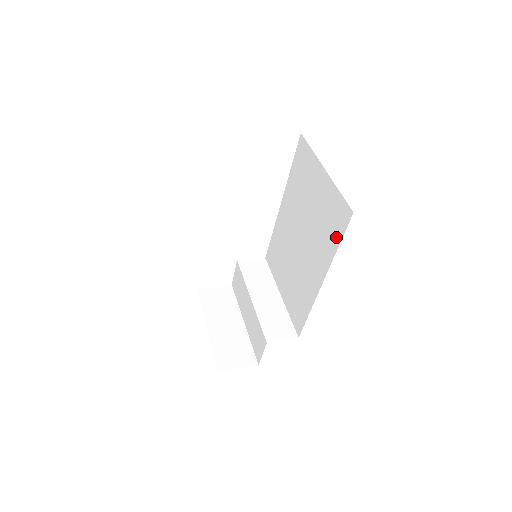
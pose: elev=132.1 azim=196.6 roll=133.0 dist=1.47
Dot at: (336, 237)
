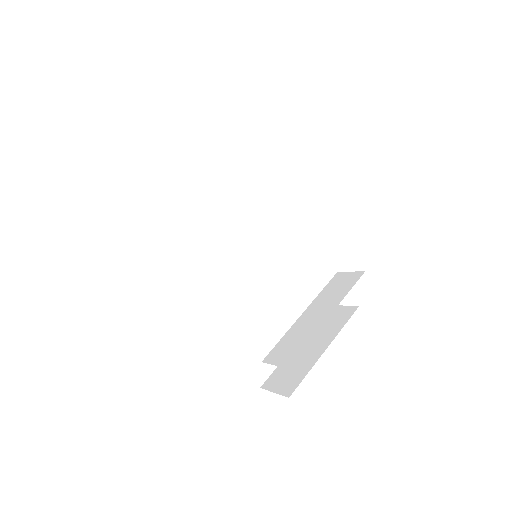
Dot at: occluded
